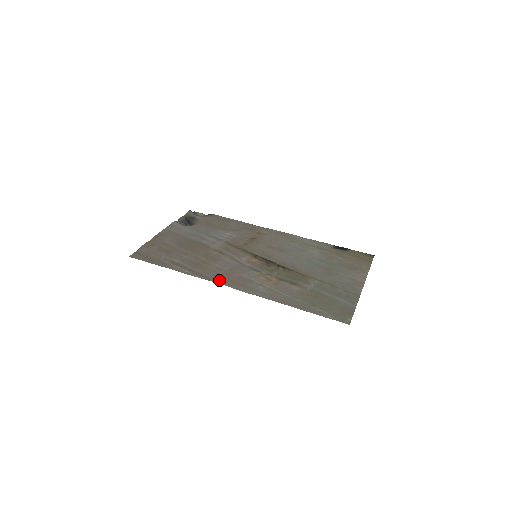
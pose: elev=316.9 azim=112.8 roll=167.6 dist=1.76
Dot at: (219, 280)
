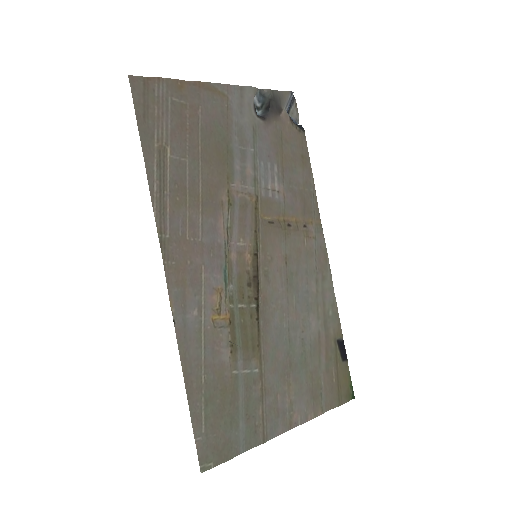
Dot at: (169, 247)
